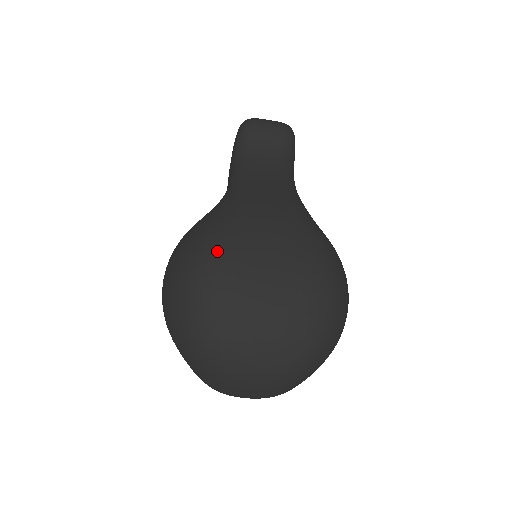
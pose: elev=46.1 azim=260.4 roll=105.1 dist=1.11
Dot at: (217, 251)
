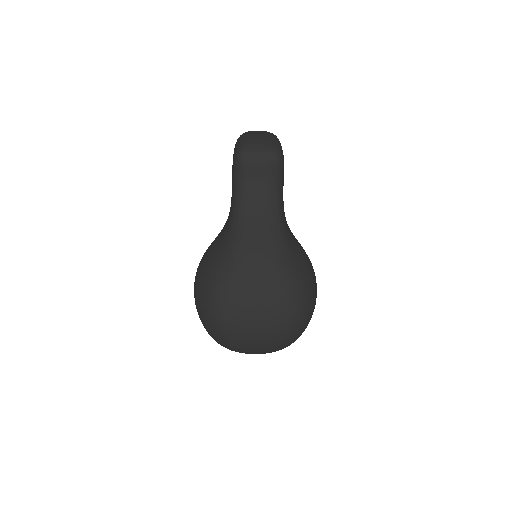
Dot at: (223, 302)
